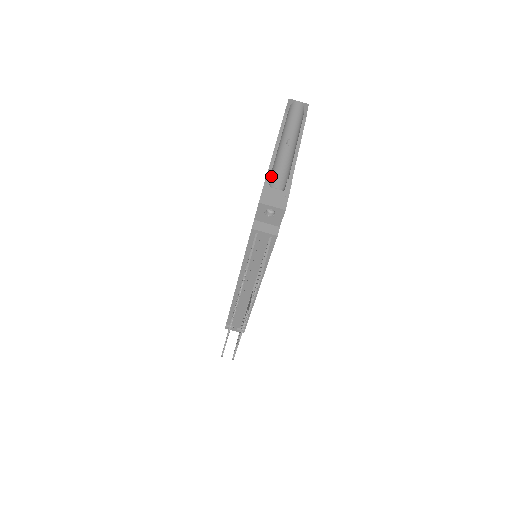
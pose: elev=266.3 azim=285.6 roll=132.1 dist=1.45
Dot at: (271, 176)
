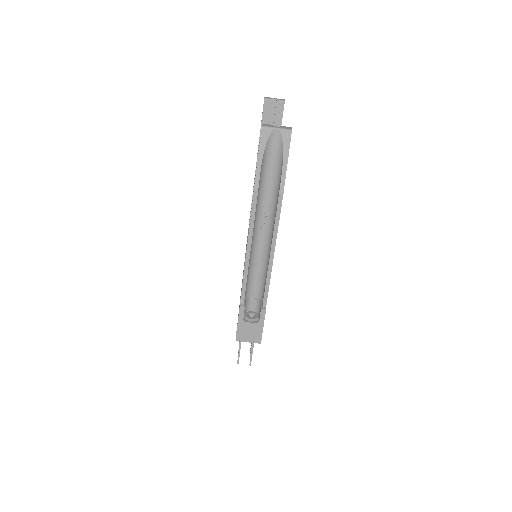
Dot at: (244, 309)
